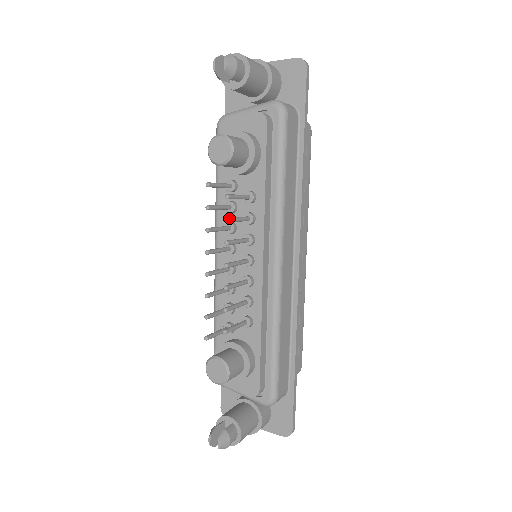
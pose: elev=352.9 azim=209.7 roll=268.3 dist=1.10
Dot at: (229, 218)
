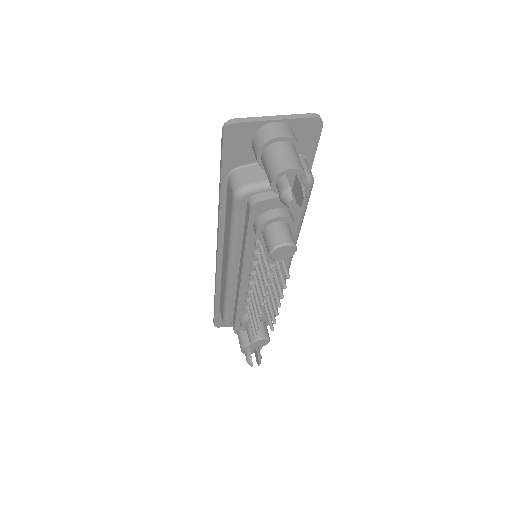
Dot at: occluded
